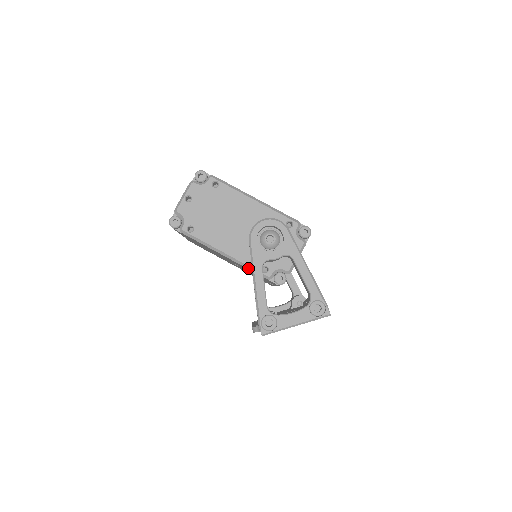
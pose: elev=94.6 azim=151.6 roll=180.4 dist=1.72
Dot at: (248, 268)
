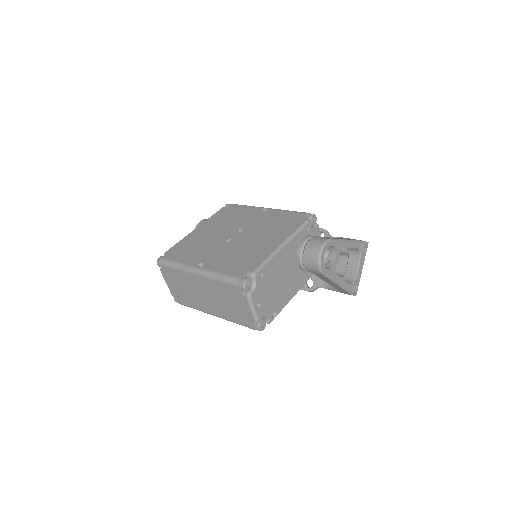
Dot at: occluded
